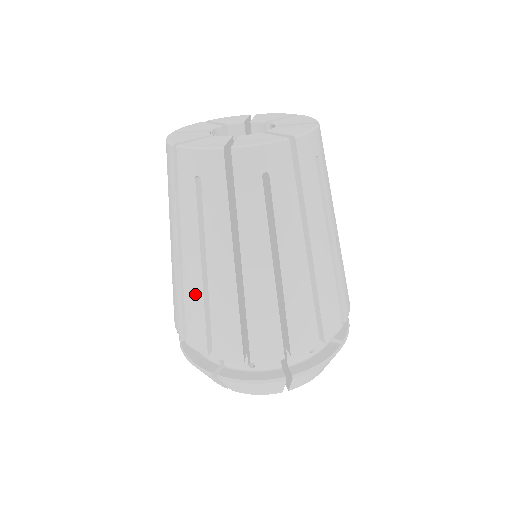
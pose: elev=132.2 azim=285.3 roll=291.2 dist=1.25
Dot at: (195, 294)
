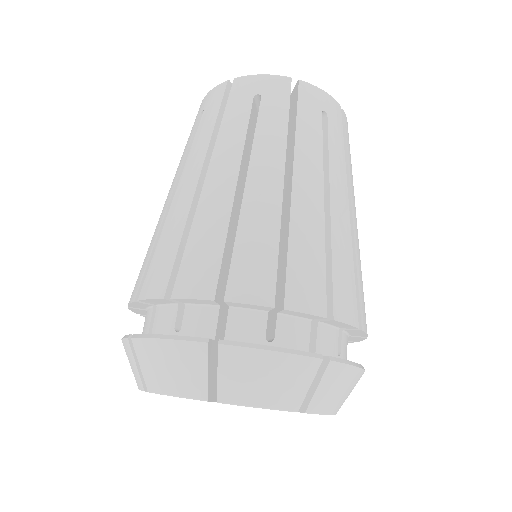
Dot at: (157, 228)
